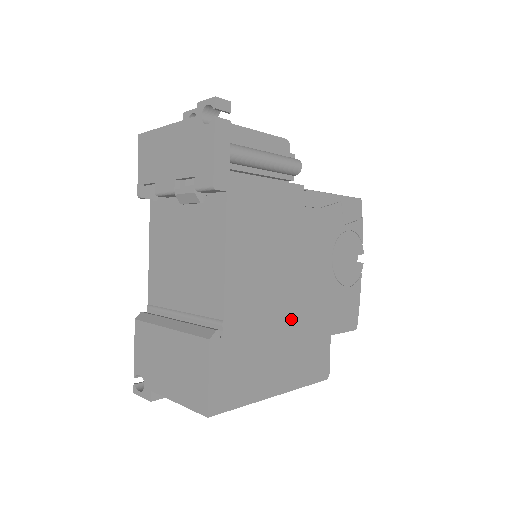
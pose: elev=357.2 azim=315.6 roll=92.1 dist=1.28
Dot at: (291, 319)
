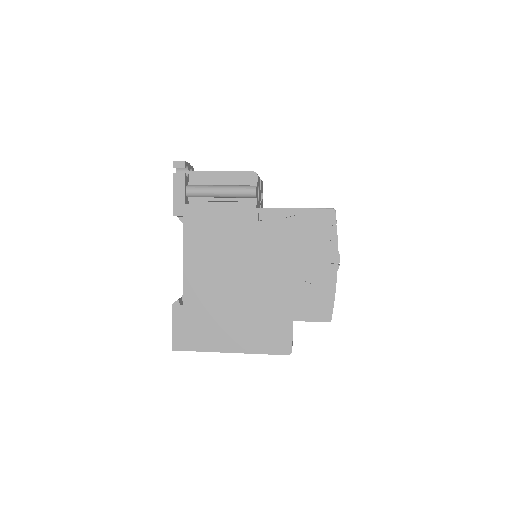
Dot at: (245, 302)
